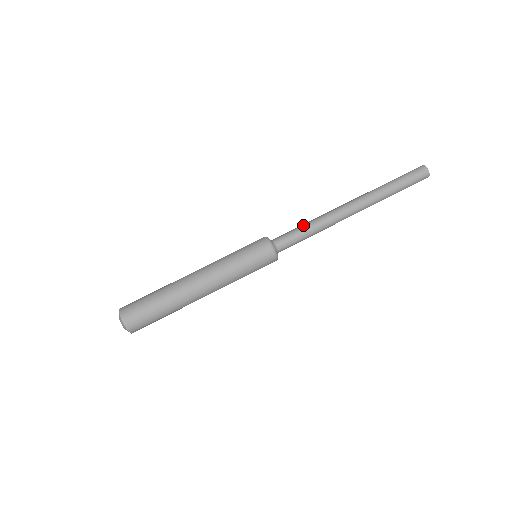
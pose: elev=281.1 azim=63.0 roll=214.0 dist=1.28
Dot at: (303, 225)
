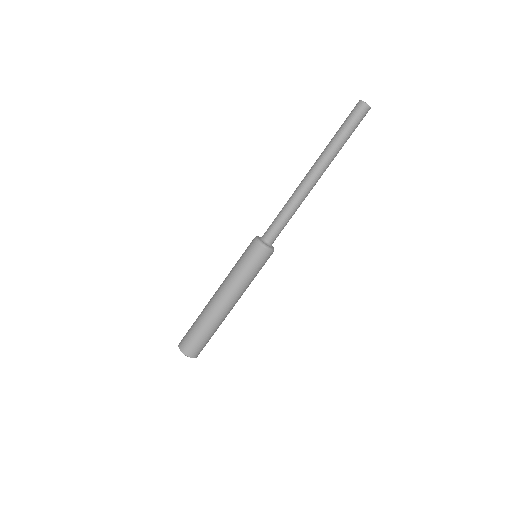
Dot at: (280, 213)
